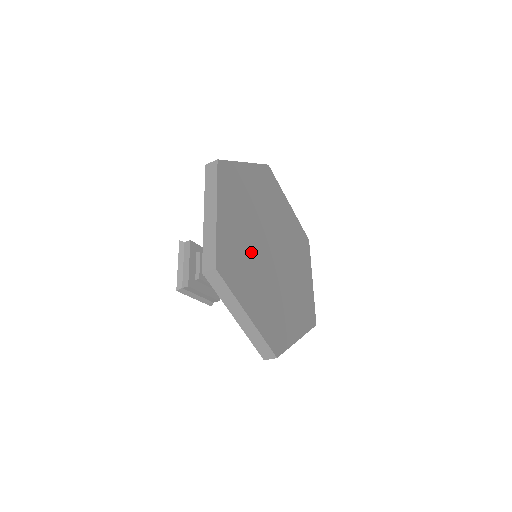
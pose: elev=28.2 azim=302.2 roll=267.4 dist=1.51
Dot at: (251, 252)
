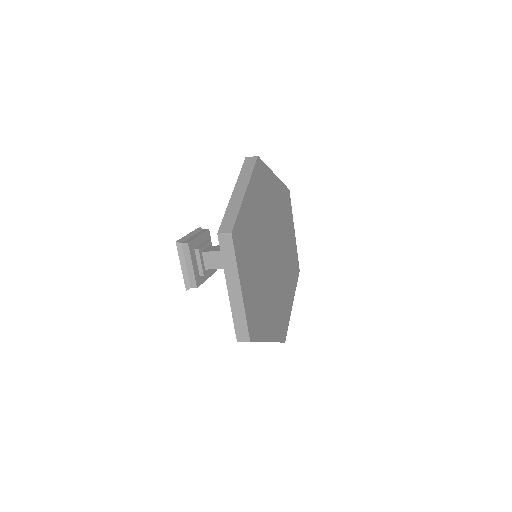
Dot at: (263, 284)
